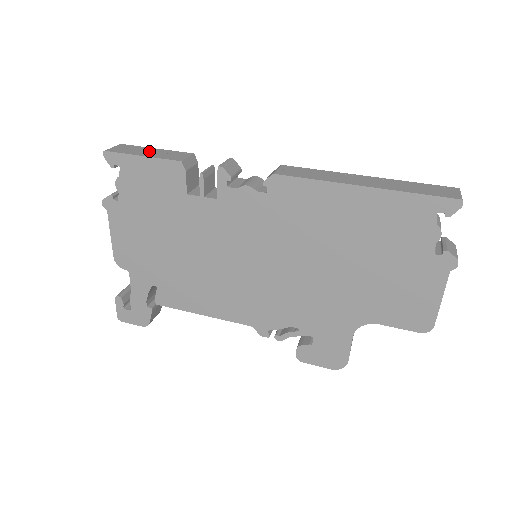
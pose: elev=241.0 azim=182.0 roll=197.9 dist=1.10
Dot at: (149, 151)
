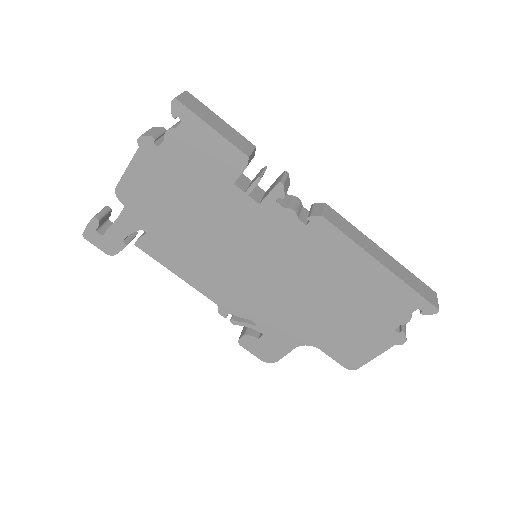
Dot at: (217, 122)
